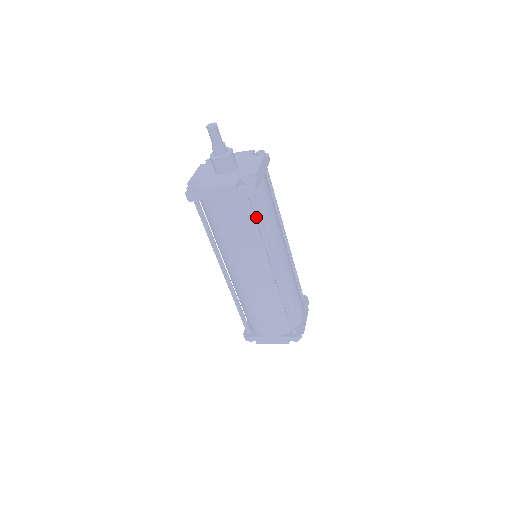
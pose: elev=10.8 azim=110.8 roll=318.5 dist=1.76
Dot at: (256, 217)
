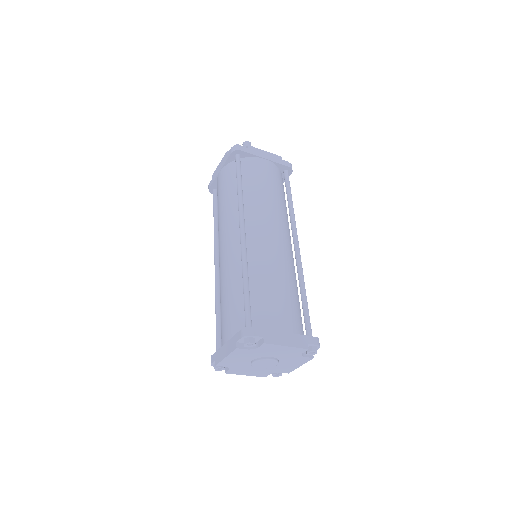
Dot at: (289, 189)
